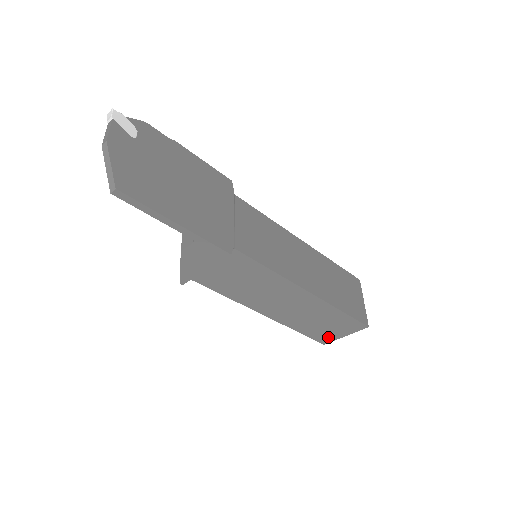
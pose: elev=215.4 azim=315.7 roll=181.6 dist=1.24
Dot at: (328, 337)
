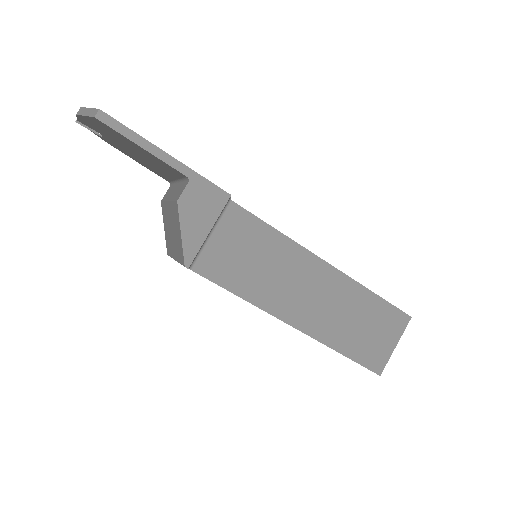
Dot at: (378, 356)
